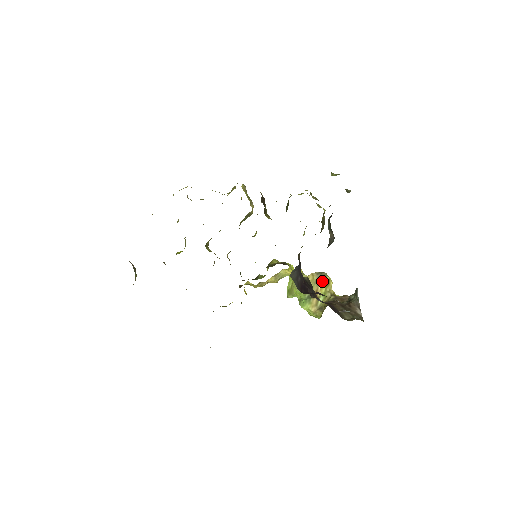
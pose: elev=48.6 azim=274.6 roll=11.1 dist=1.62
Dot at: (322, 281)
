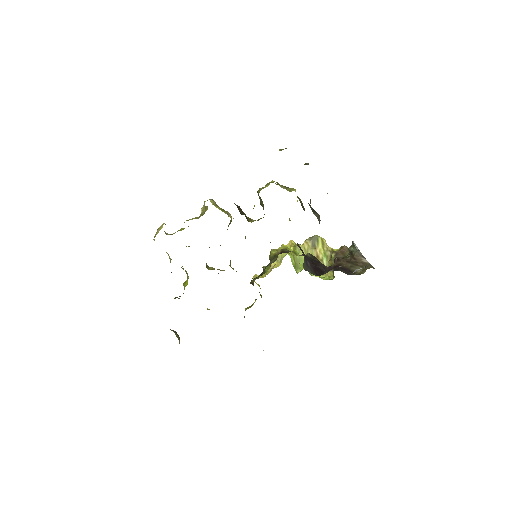
Dot at: (317, 244)
